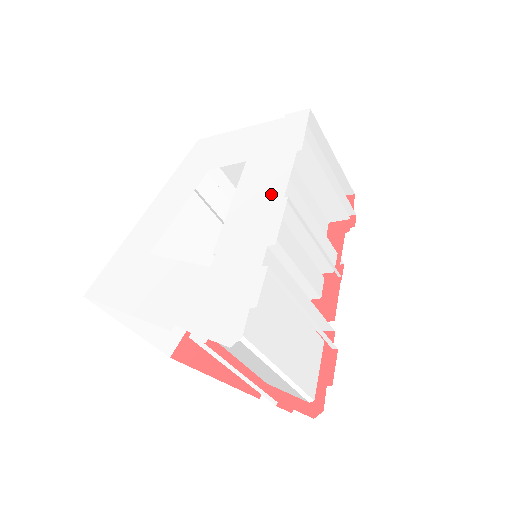
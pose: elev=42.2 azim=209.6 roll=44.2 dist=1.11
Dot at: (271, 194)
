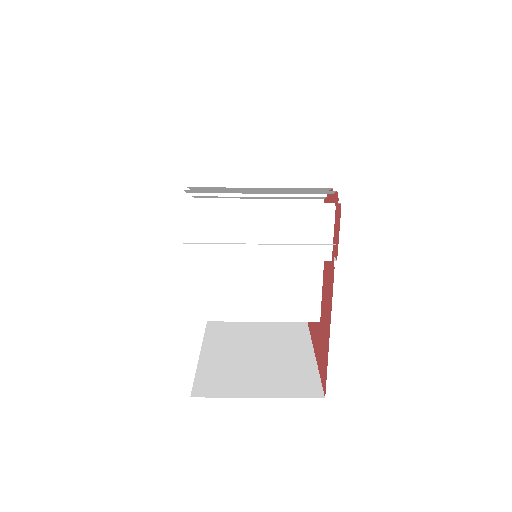
Dot at: occluded
